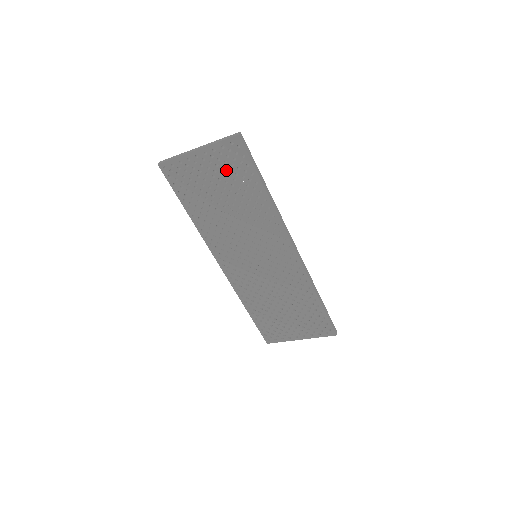
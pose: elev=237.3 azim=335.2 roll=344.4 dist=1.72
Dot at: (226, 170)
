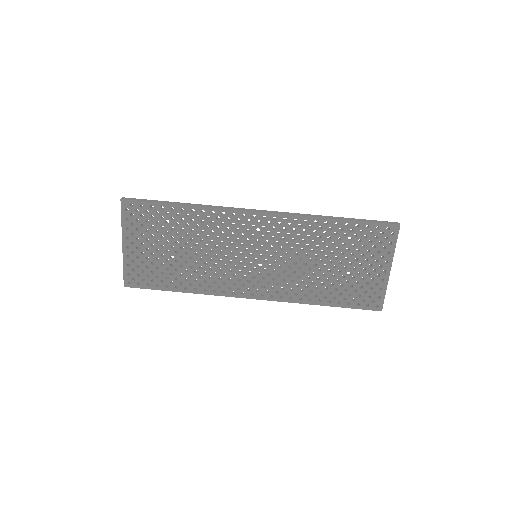
Dot at: (150, 230)
